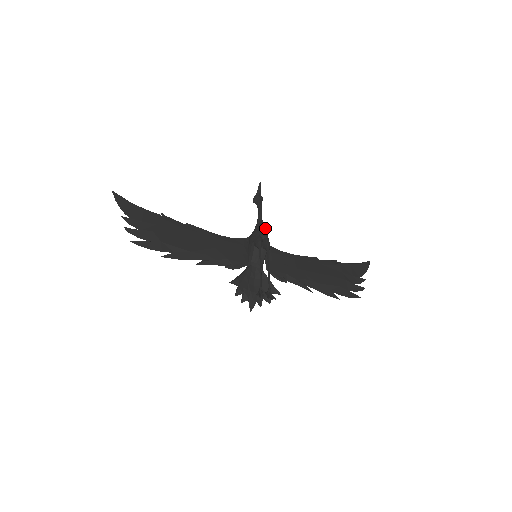
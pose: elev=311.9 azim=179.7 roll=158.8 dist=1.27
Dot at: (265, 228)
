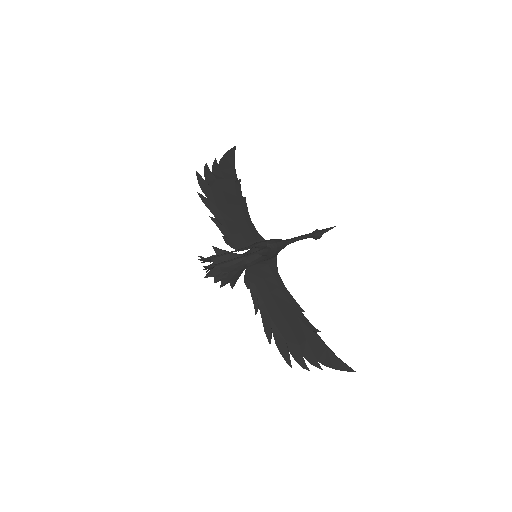
Dot at: (282, 245)
